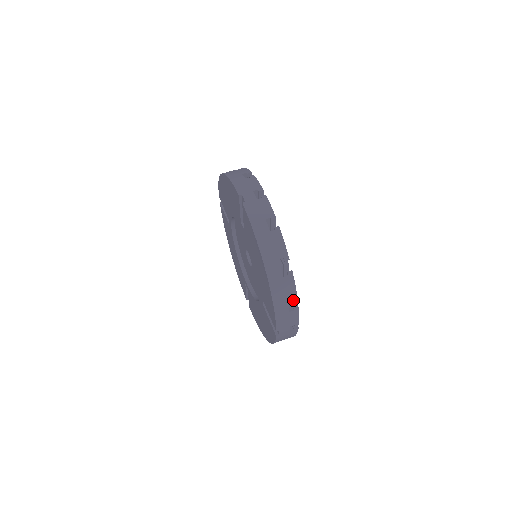
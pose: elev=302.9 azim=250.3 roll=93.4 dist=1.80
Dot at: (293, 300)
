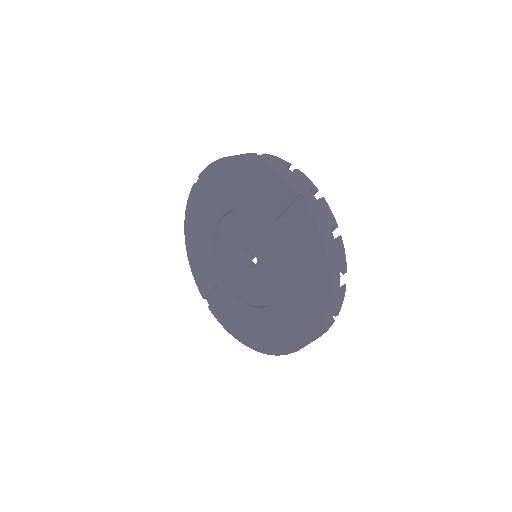
Dot at: (286, 164)
